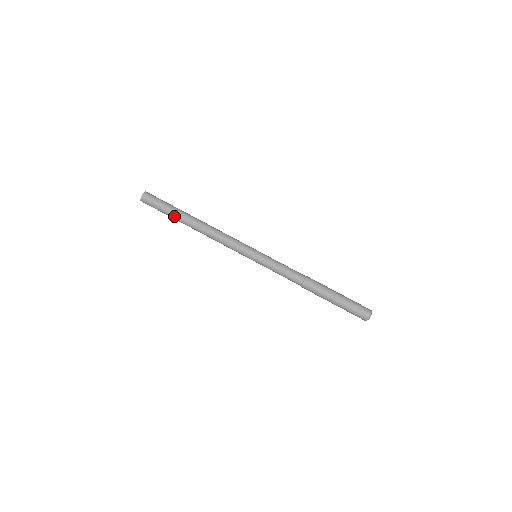
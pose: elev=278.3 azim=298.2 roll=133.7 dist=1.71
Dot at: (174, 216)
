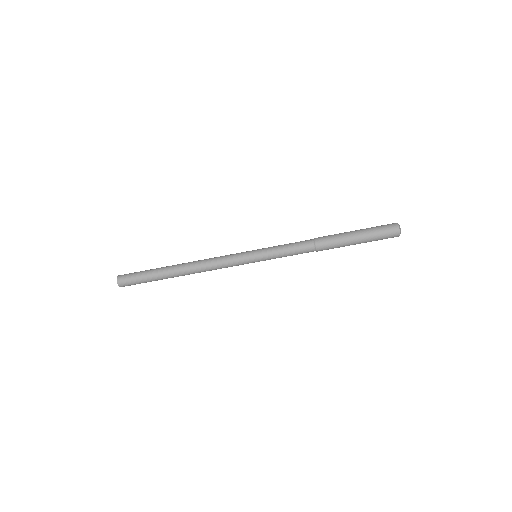
Dot at: (161, 279)
